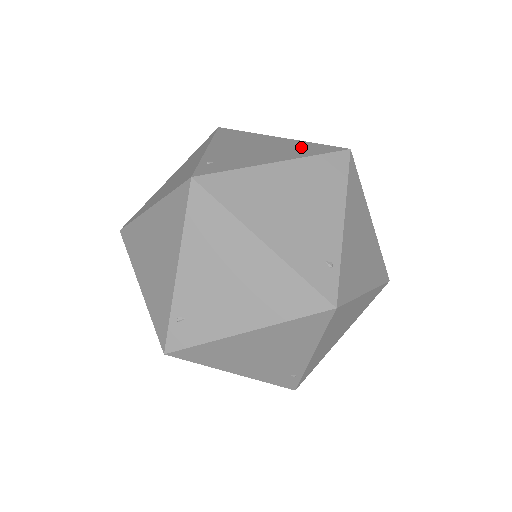
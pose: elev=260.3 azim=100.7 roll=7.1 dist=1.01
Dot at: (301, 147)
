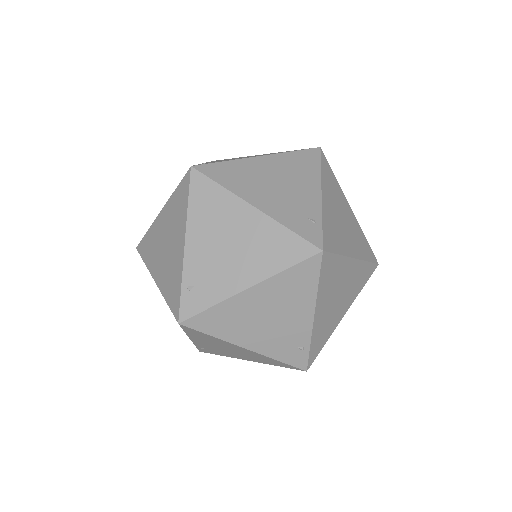
Dot at: occluded
